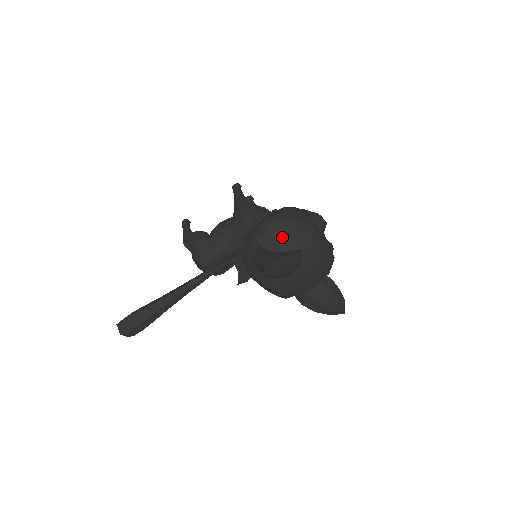
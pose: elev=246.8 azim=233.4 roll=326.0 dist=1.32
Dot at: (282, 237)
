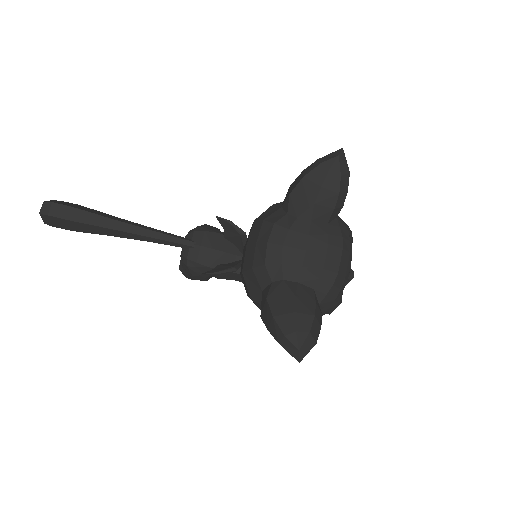
Dot at: occluded
